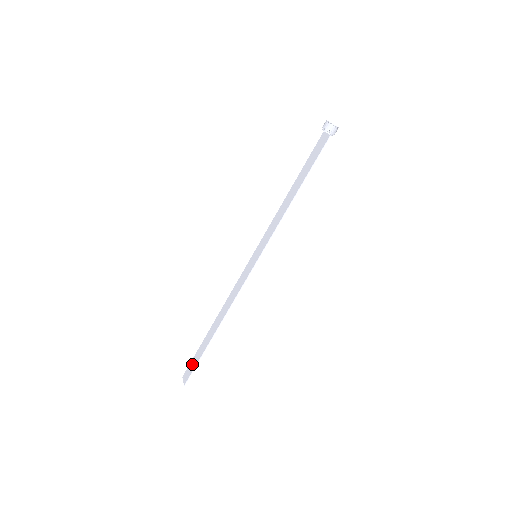
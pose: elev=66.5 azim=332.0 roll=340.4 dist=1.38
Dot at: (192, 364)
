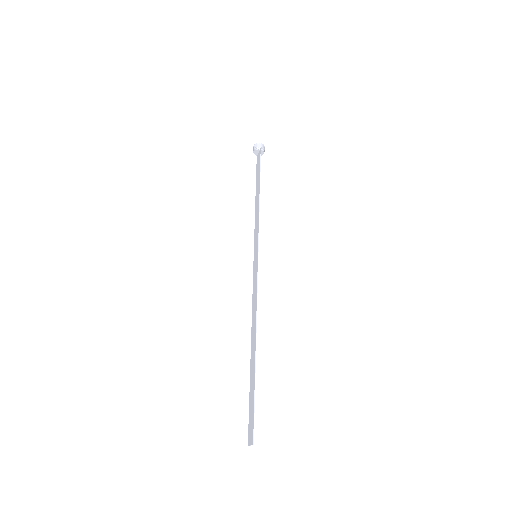
Dot at: (250, 412)
